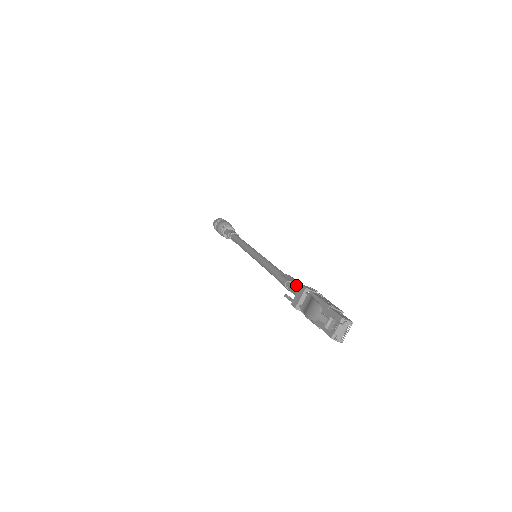
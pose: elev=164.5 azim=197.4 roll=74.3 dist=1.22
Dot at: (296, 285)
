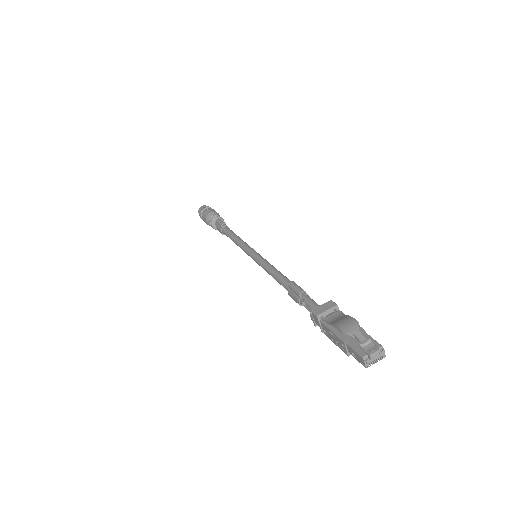
Dot at: occluded
